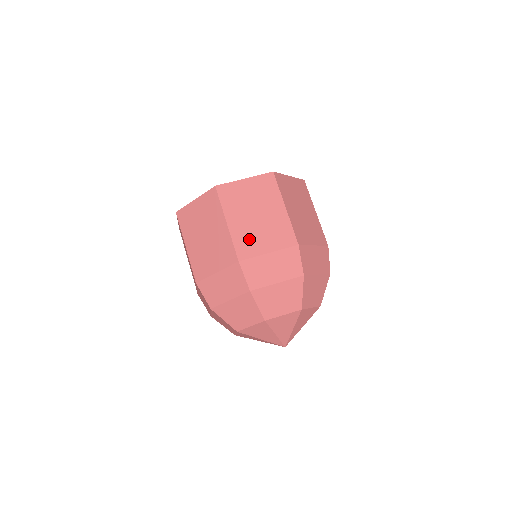
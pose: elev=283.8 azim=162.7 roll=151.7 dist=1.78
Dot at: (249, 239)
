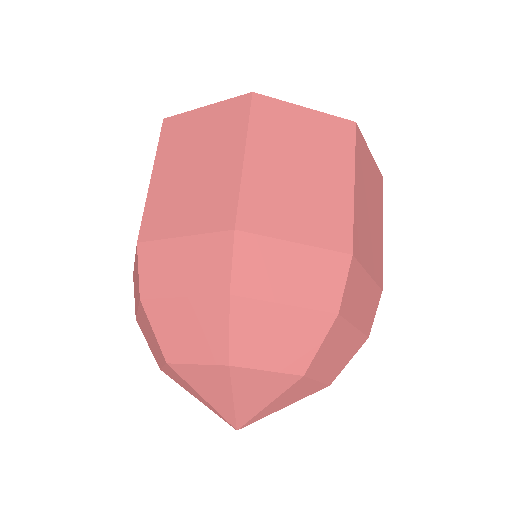
Dot at: (271, 202)
